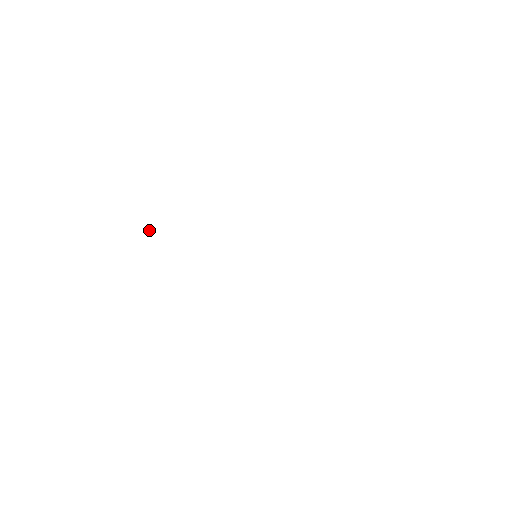
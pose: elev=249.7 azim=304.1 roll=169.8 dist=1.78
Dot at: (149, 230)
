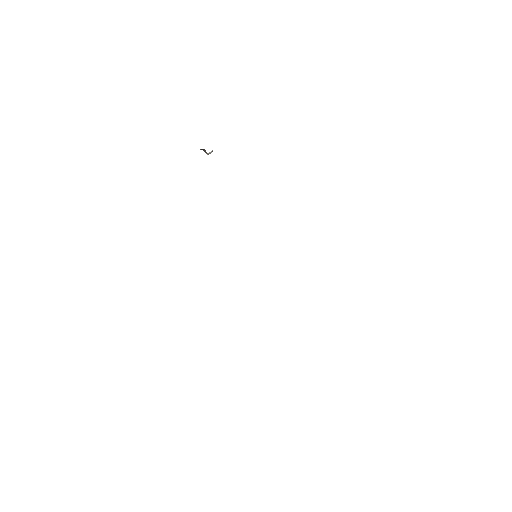
Dot at: occluded
